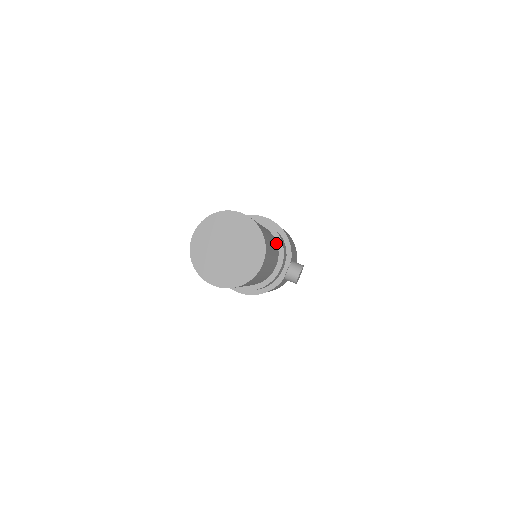
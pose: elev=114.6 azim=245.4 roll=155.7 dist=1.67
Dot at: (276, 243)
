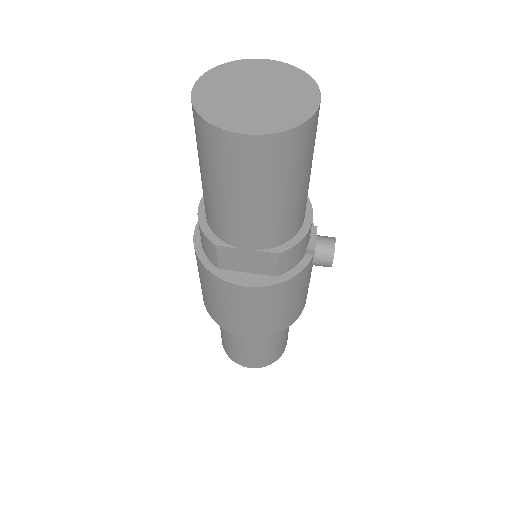
Dot at: occluded
